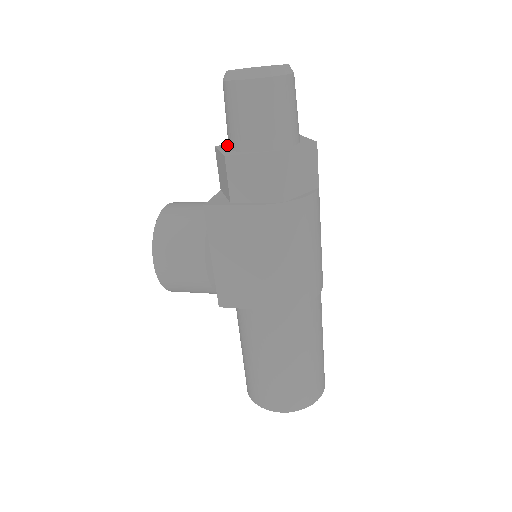
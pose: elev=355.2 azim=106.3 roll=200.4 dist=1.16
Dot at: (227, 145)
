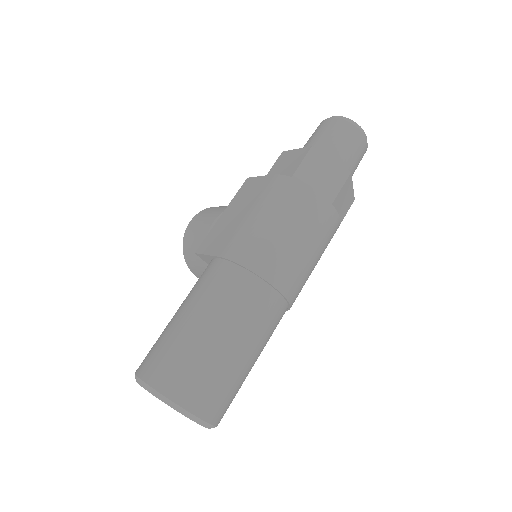
Dot at: occluded
